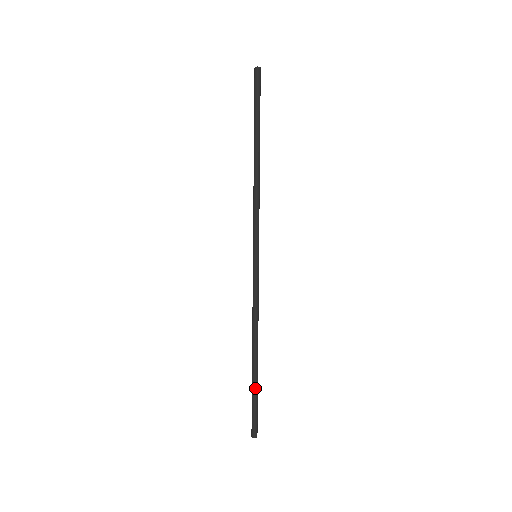
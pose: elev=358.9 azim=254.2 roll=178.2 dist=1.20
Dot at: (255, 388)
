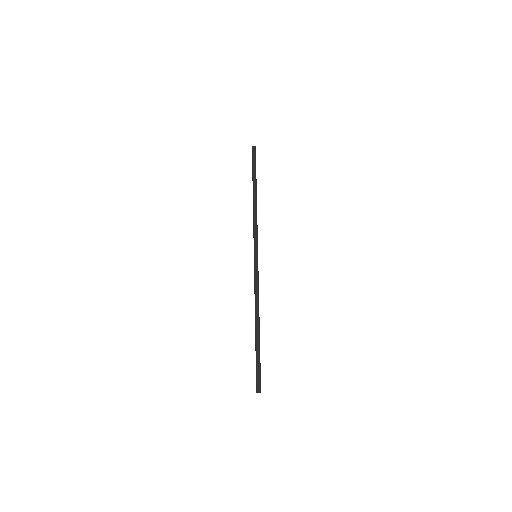
Dot at: (257, 351)
